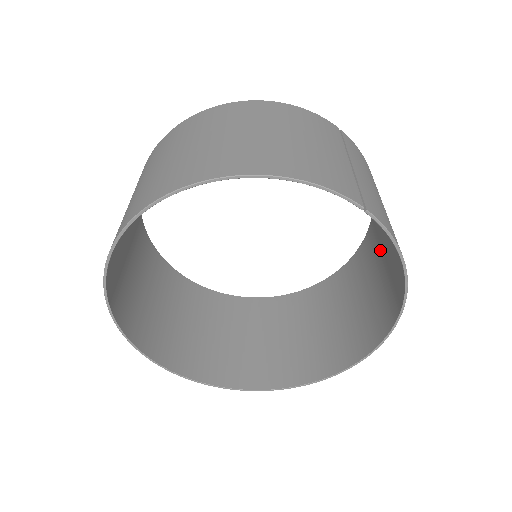
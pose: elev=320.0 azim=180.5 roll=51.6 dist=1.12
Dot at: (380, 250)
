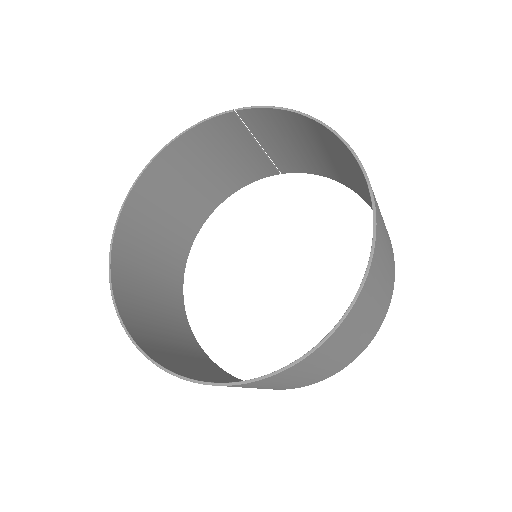
Dot at: (358, 183)
